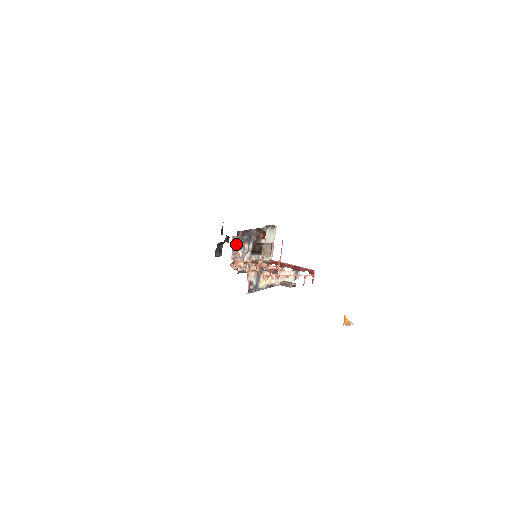
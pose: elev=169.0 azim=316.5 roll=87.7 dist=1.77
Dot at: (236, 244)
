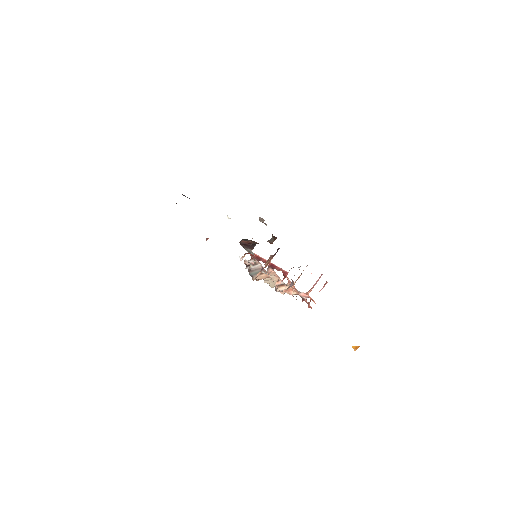
Dot at: occluded
